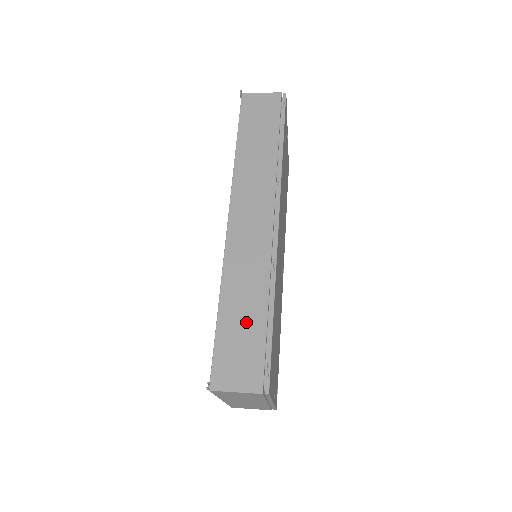
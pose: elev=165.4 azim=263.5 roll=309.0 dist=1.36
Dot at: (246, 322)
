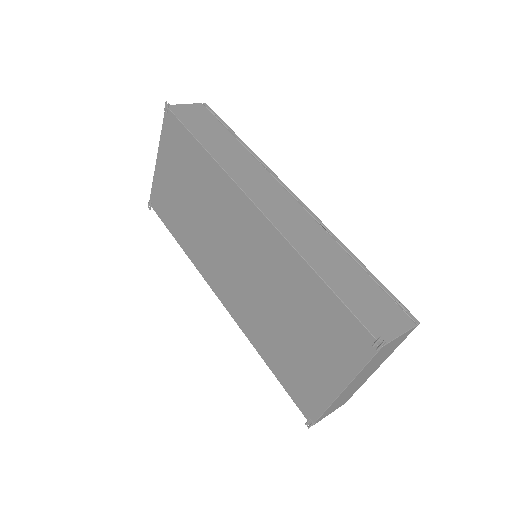
Dot at: (351, 277)
